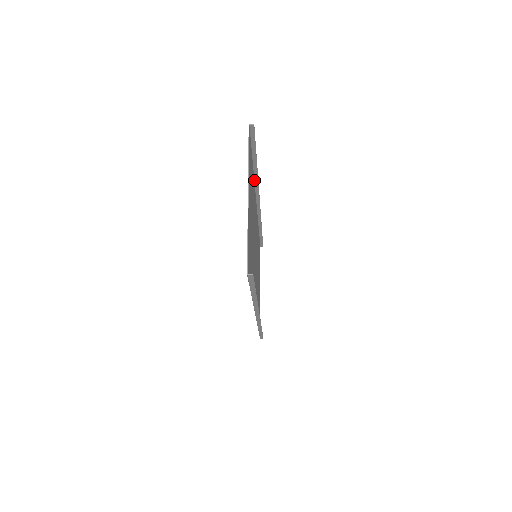
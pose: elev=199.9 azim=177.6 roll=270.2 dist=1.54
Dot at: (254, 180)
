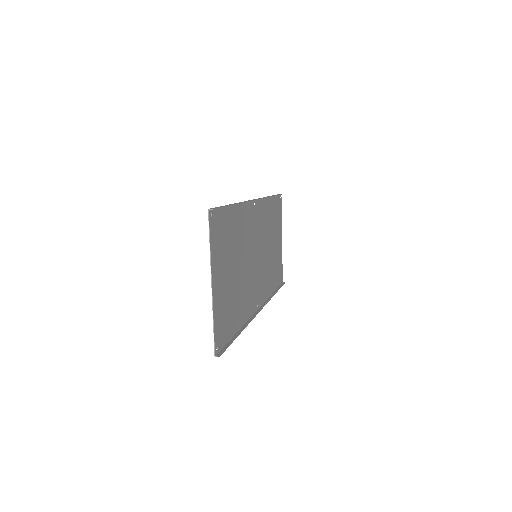
Dot at: occluded
